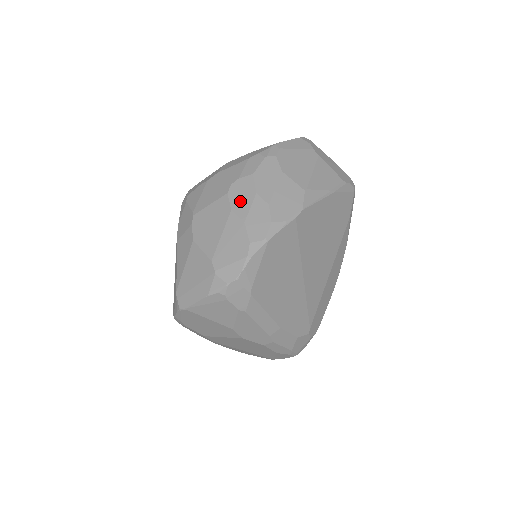
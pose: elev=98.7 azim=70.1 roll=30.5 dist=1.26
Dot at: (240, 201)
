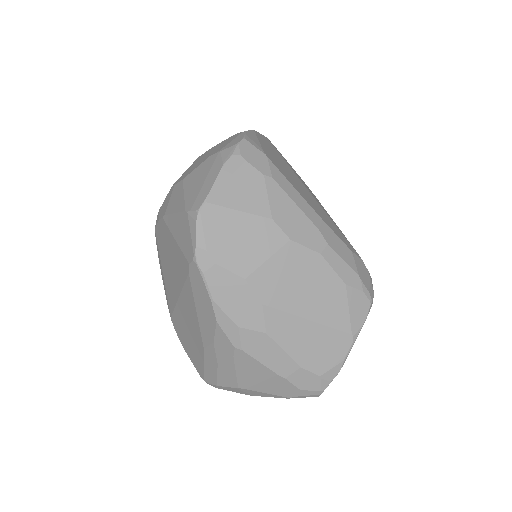
Dot at: occluded
